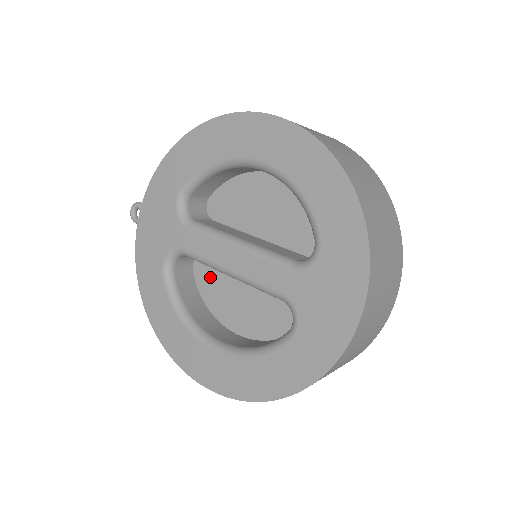
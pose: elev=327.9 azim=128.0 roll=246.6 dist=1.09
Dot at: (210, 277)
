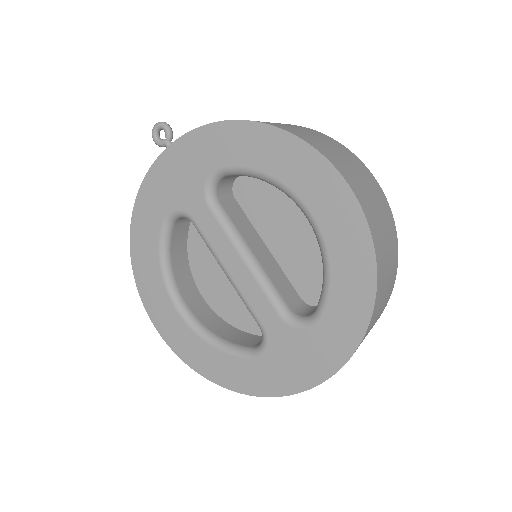
Dot at: occluded
